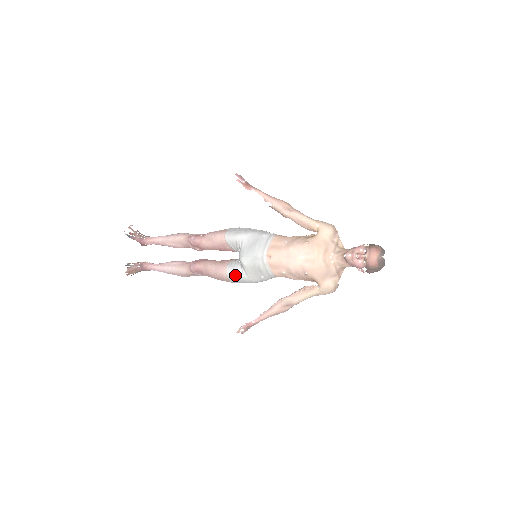
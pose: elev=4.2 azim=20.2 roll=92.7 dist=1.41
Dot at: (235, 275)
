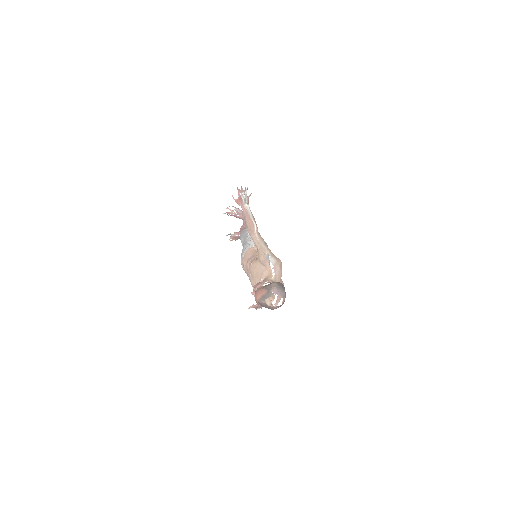
Dot at: occluded
